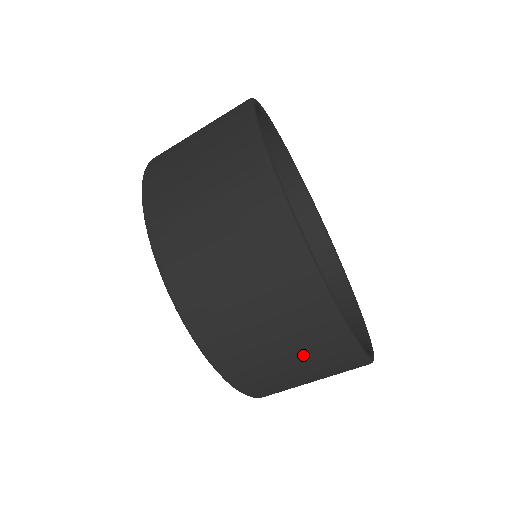
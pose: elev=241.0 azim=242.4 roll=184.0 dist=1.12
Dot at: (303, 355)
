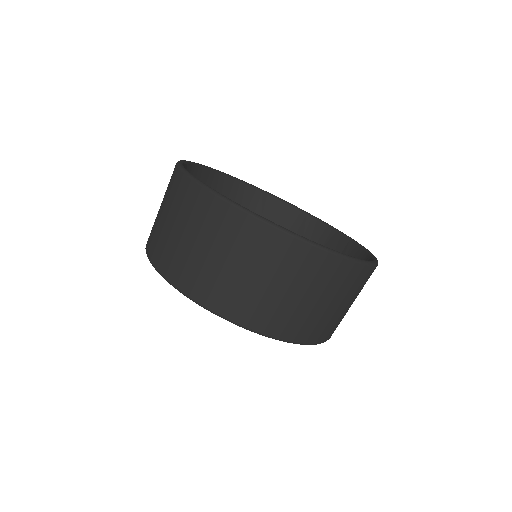
Dot at: (348, 295)
